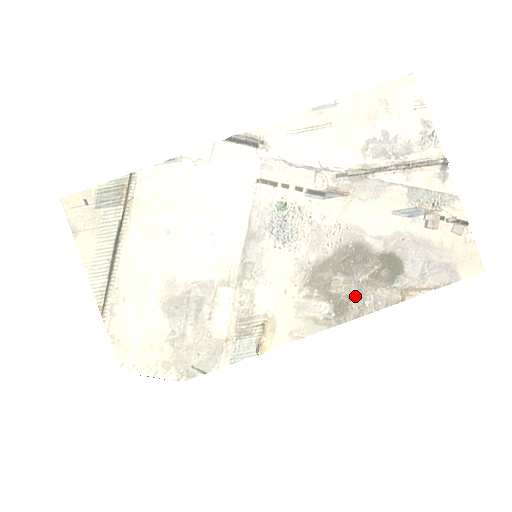
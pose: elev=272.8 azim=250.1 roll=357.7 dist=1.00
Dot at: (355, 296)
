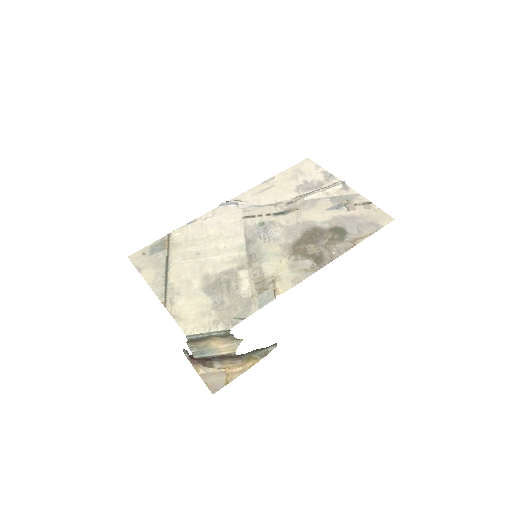
Dot at: (324, 252)
